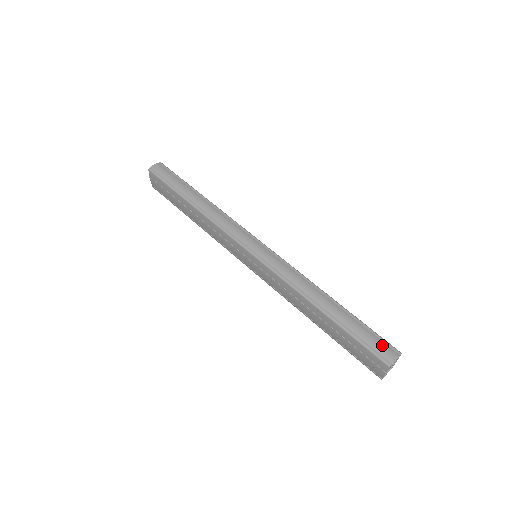
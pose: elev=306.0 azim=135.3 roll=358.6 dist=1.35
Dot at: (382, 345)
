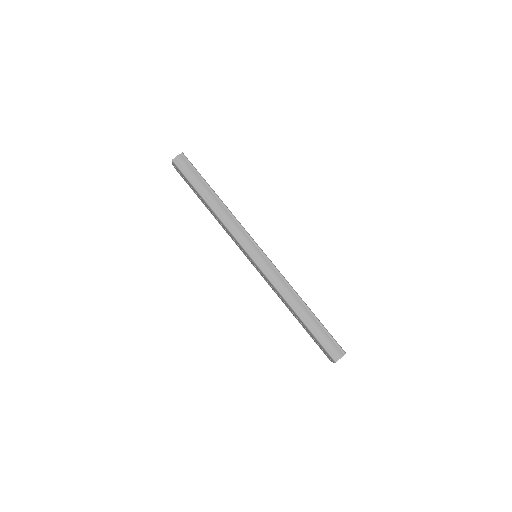
Dot at: (334, 347)
